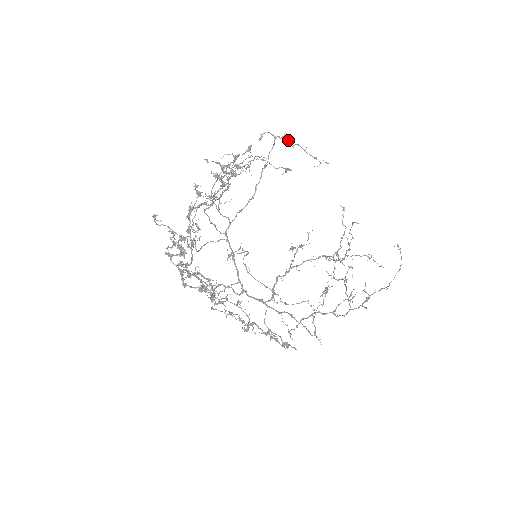
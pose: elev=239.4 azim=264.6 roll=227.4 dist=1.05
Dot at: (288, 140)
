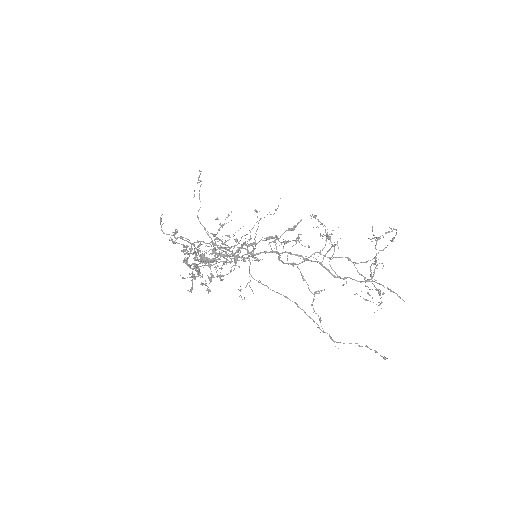
Dot at: (258, 222)
